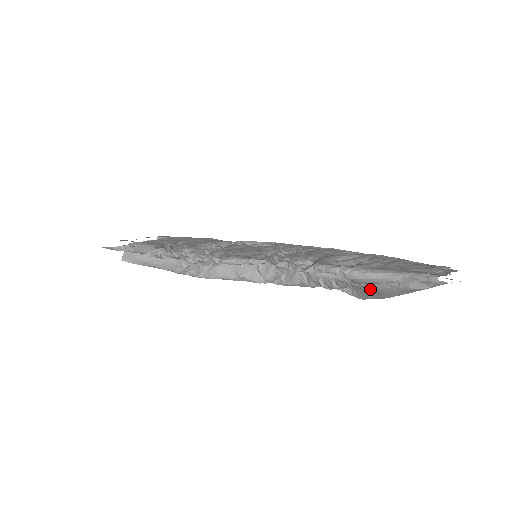
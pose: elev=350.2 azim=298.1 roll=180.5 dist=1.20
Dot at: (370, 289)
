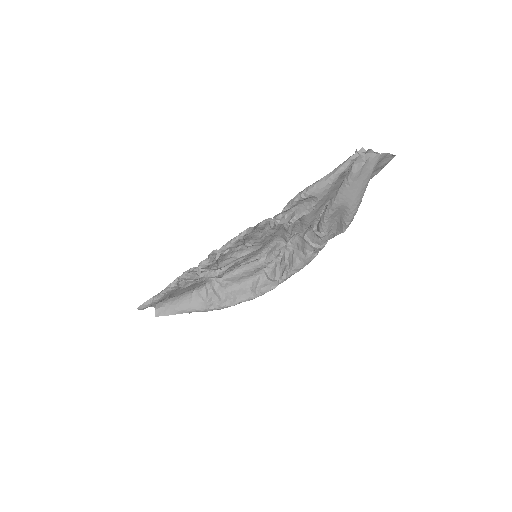
Dot at: (336, 205)
